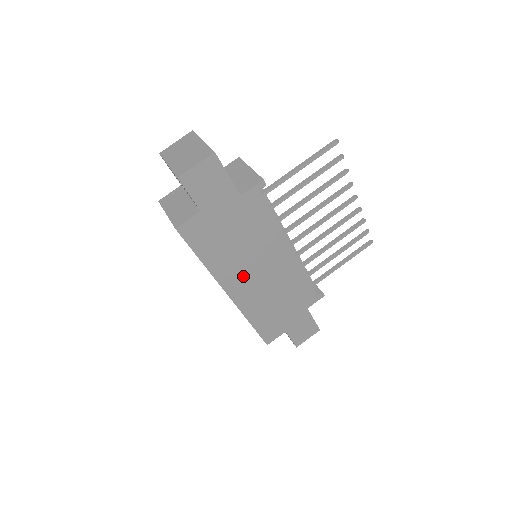
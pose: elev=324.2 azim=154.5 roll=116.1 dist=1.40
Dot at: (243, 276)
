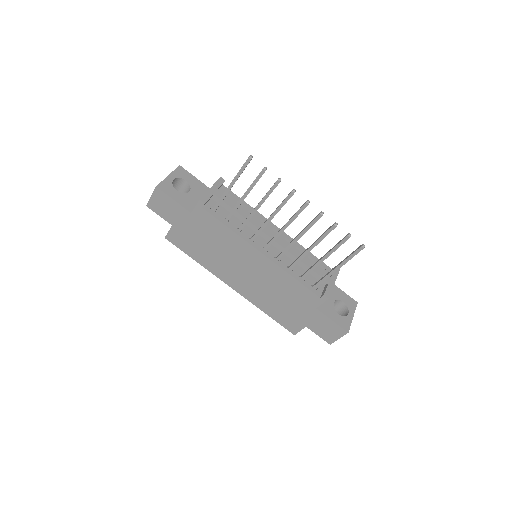
Dot at: (233, 273)
